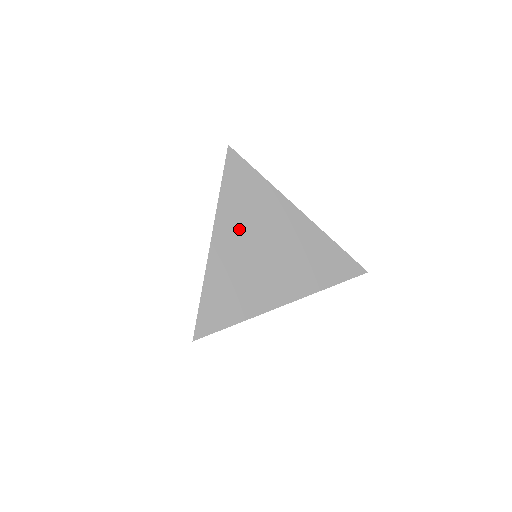
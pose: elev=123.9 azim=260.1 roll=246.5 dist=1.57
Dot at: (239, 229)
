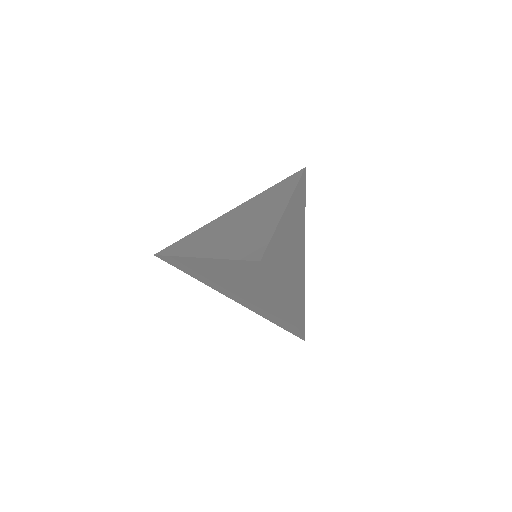
Dot at: (225, 273)
